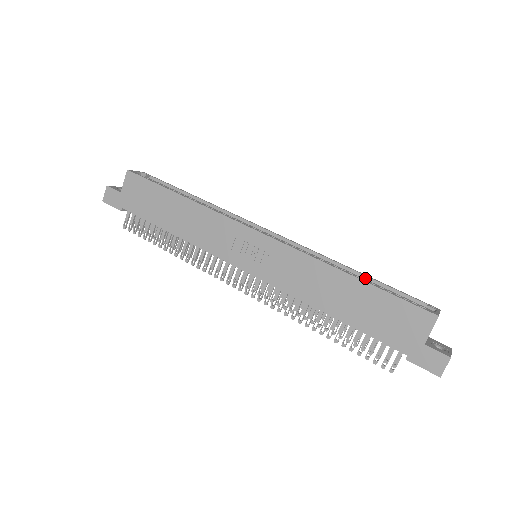
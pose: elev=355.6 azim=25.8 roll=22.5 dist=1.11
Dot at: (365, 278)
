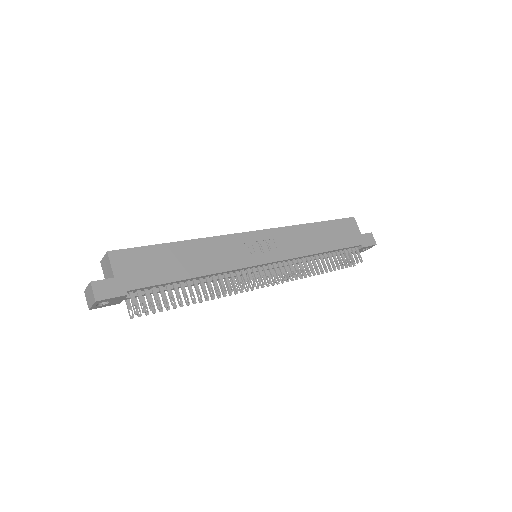
Dot at: occluded
